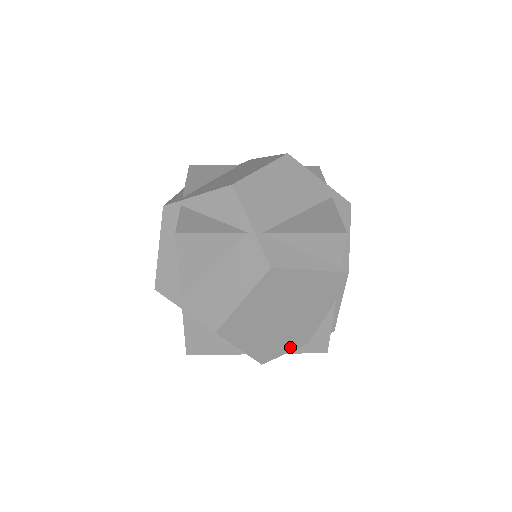
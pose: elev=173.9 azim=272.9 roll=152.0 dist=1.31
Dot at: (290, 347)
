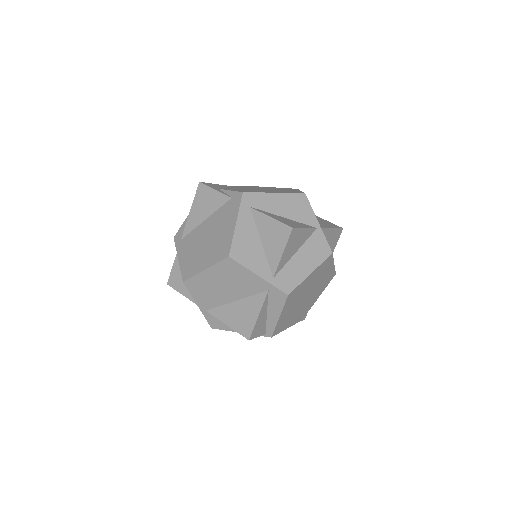
Dot at: occluded
